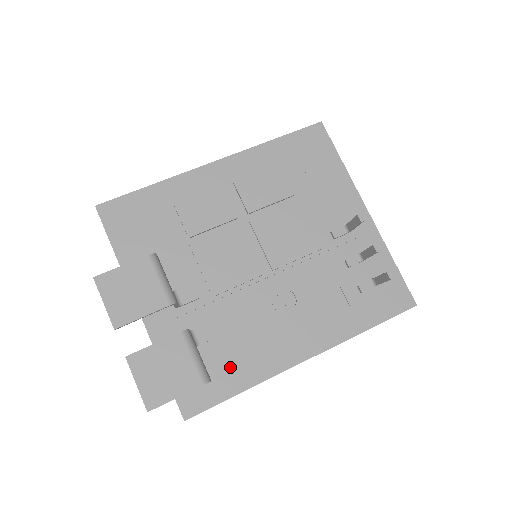
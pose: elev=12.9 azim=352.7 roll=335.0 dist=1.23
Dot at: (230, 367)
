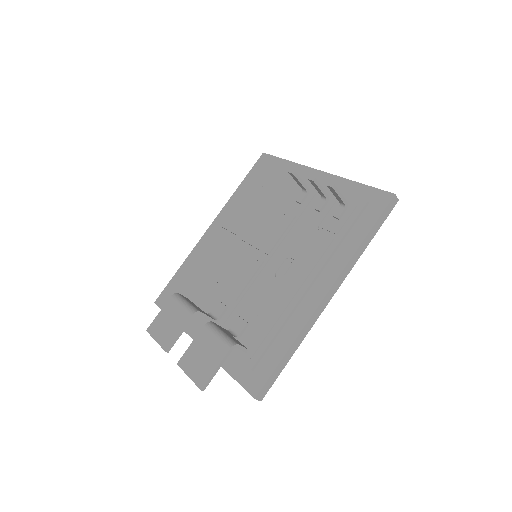
Dot at: (268, 337)
